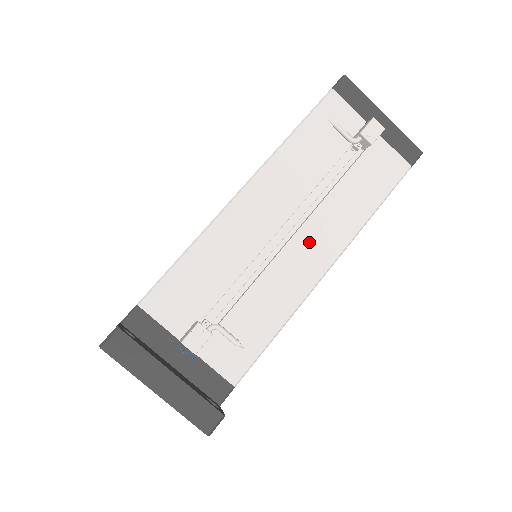
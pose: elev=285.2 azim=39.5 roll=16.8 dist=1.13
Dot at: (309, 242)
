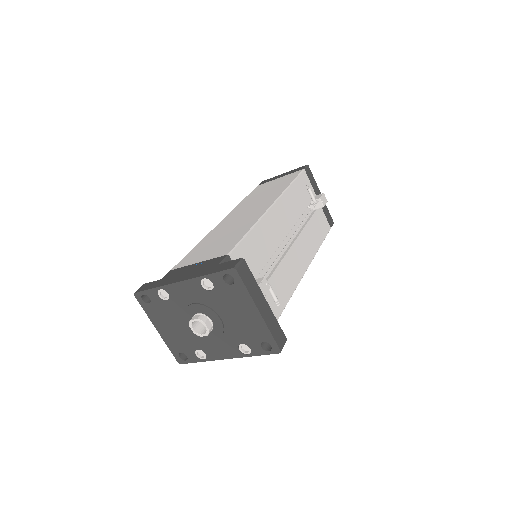
Dot at: (298, 251)
